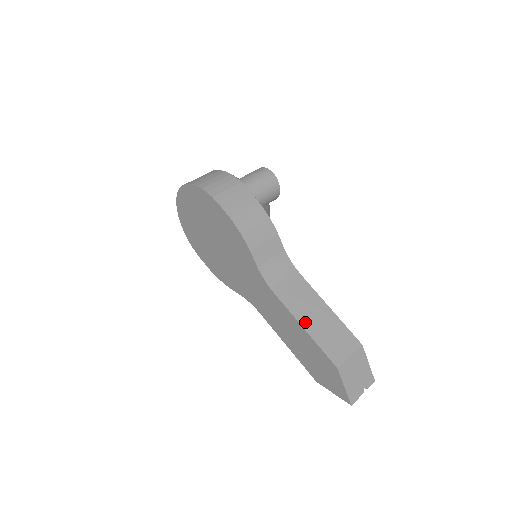
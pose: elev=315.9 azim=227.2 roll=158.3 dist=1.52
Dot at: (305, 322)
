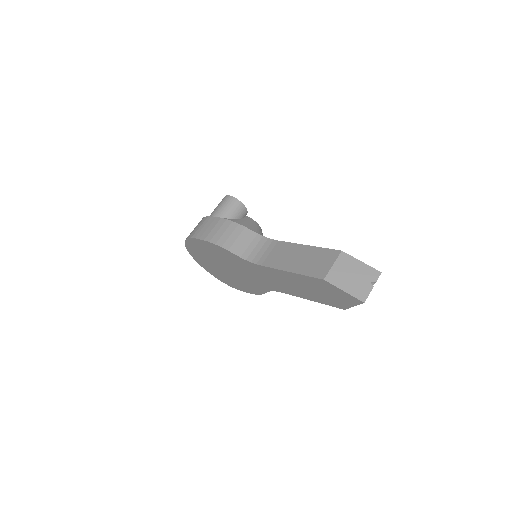
Dot at: (289, 267)
